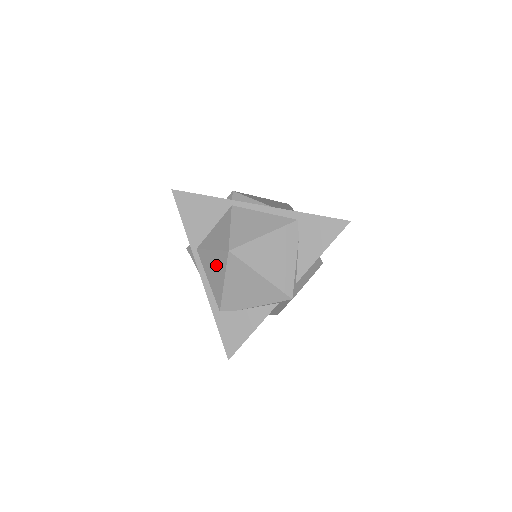
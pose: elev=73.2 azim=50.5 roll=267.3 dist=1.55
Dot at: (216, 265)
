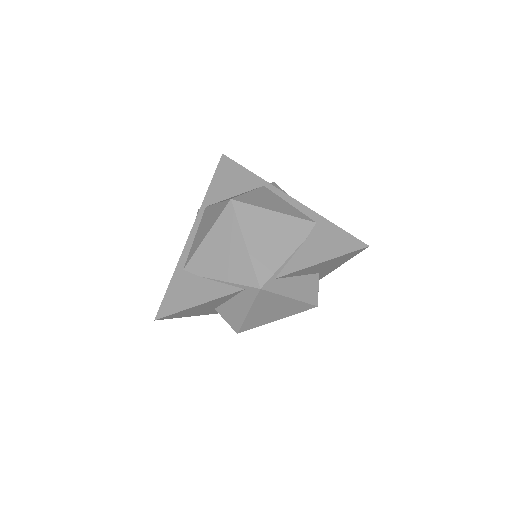
Dot at: (211, 218)
